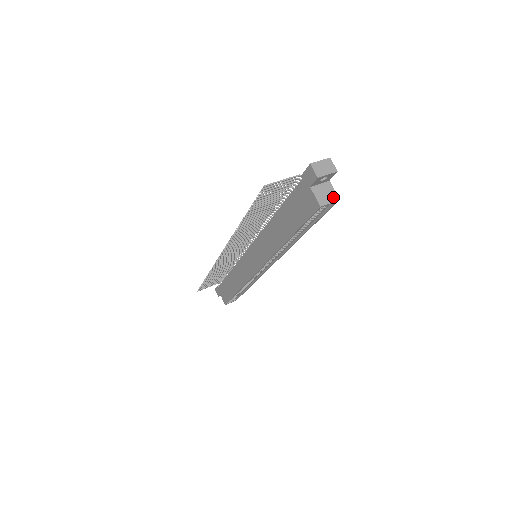
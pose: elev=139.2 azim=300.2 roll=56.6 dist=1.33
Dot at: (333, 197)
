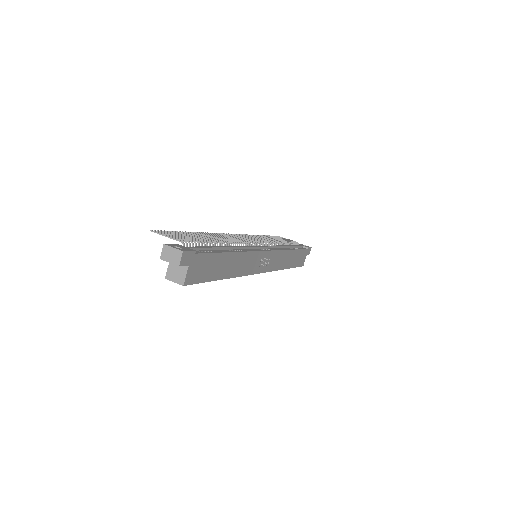
Dot at: (180, 280)
